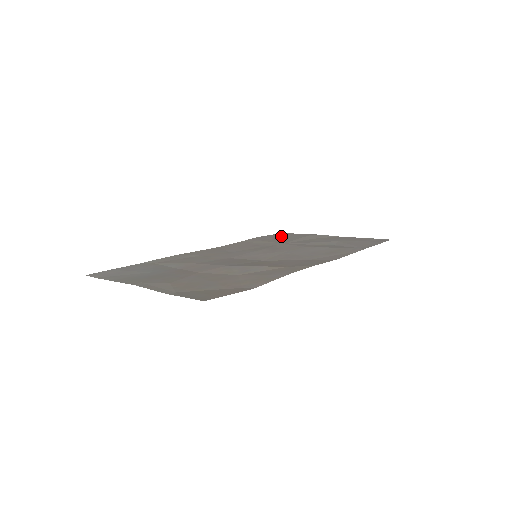
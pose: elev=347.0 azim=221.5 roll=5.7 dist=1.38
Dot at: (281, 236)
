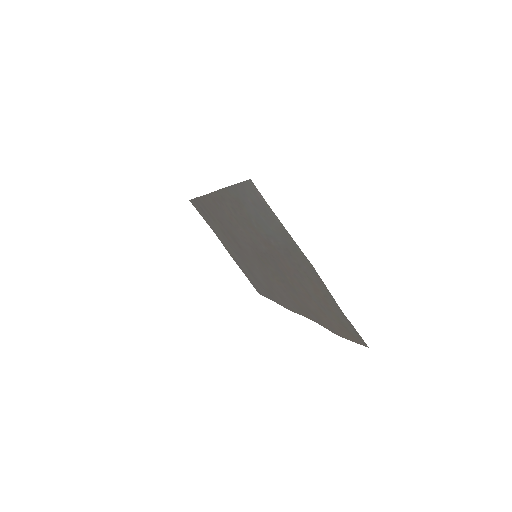
Dot at: (203, 213)
